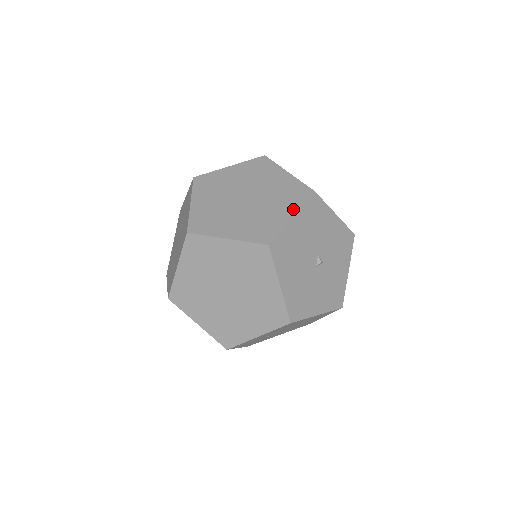
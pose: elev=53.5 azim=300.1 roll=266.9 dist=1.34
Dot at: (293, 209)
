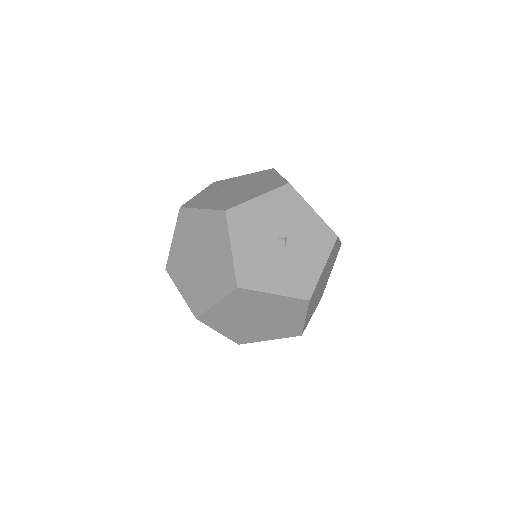
Dot at: (227, 242)
